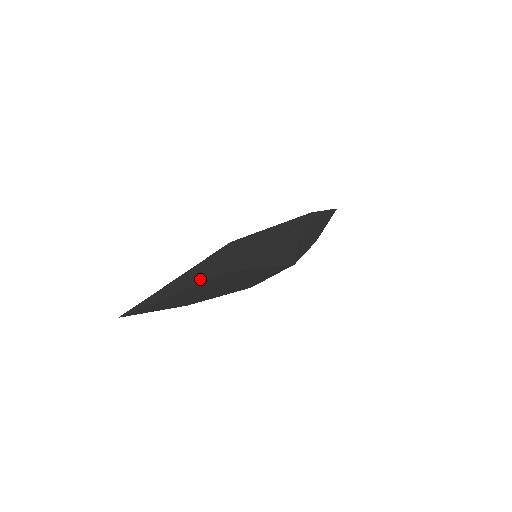
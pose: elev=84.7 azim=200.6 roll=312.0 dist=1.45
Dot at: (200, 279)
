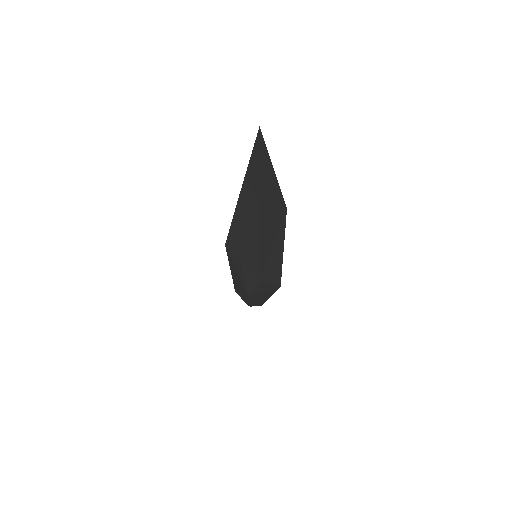
Dot at: occluded
